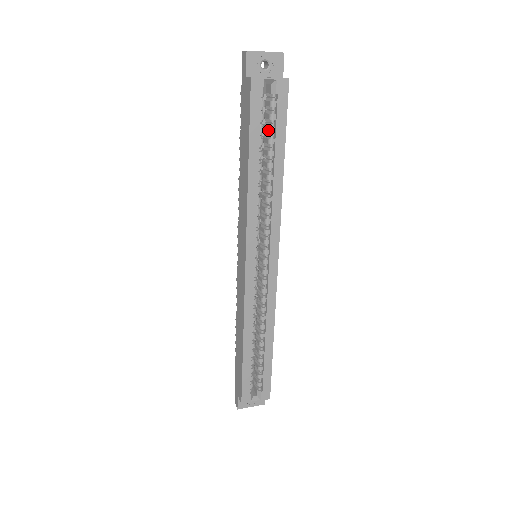
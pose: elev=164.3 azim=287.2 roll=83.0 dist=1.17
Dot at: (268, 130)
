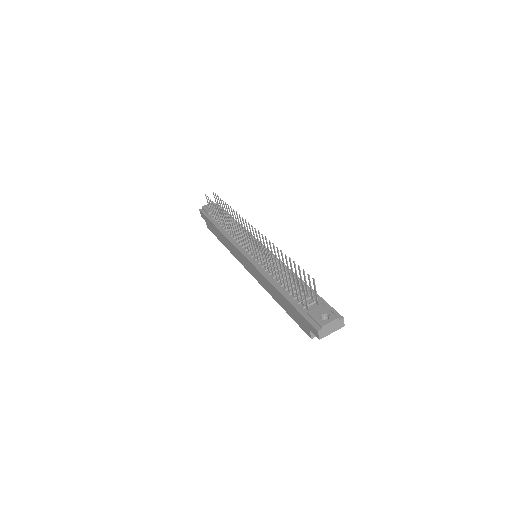
Dot at: occluded
